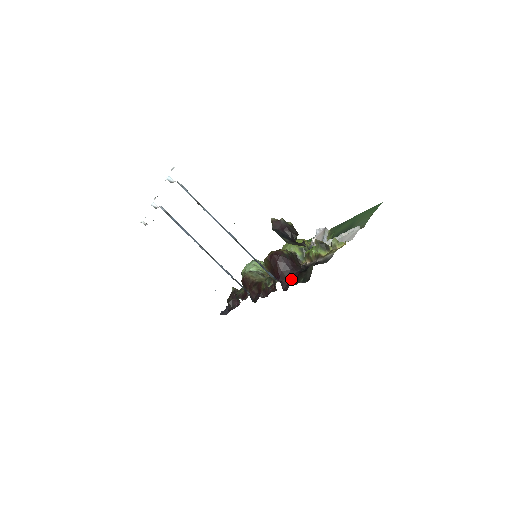
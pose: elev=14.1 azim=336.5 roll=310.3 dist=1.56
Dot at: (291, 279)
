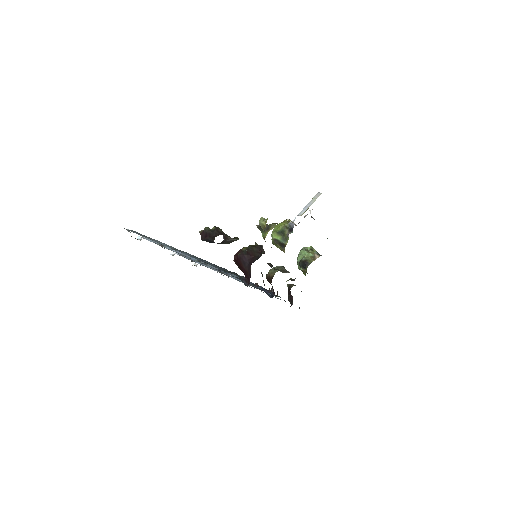
Dot at: (250, 273)
